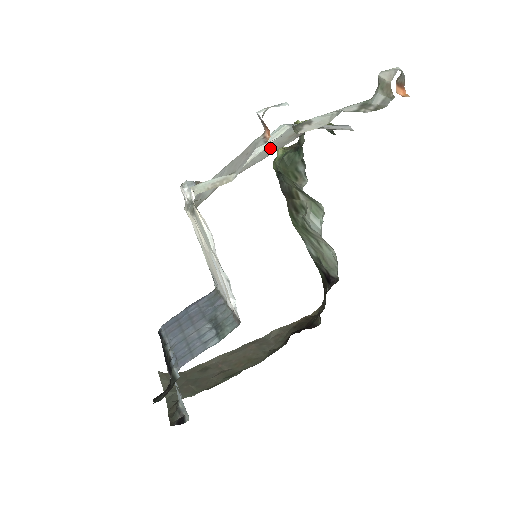
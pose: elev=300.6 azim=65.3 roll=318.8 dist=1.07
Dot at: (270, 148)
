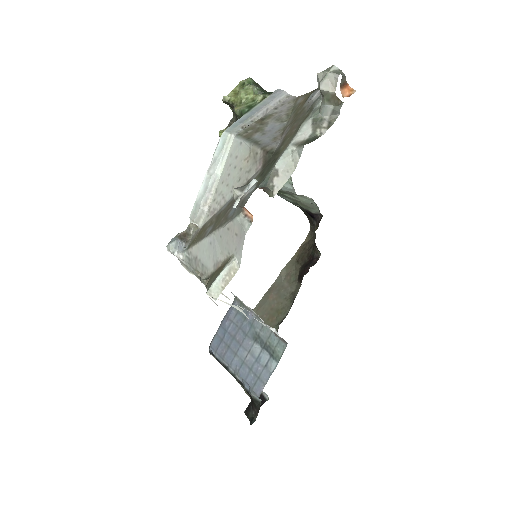
Dot at: (230, 175)
